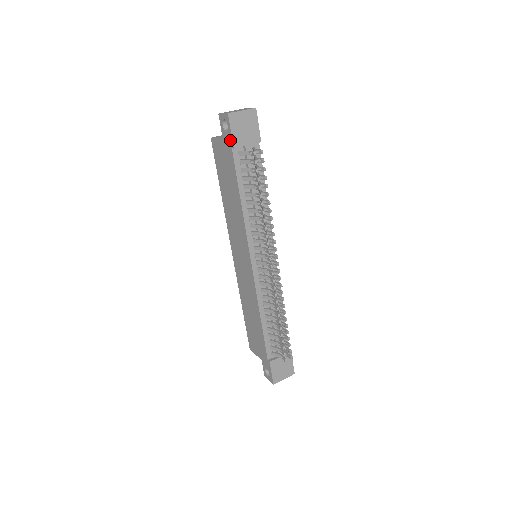
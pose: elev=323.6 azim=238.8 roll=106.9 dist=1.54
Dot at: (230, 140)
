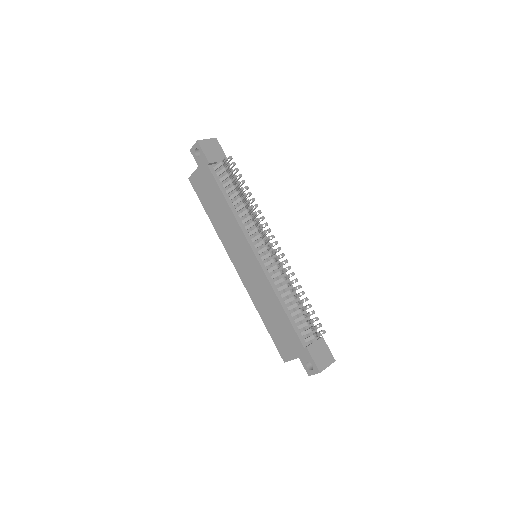
Dot at: (204, 160)
